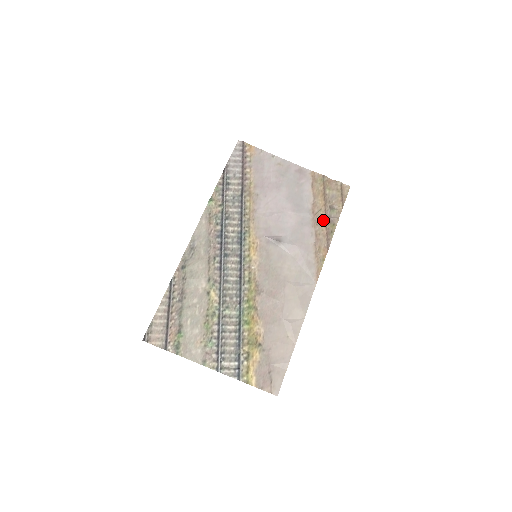
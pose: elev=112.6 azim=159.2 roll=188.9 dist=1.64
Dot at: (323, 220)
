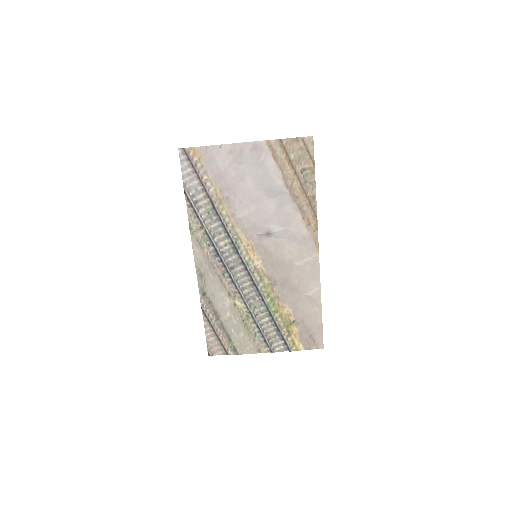
Dot at: (300, 190)
